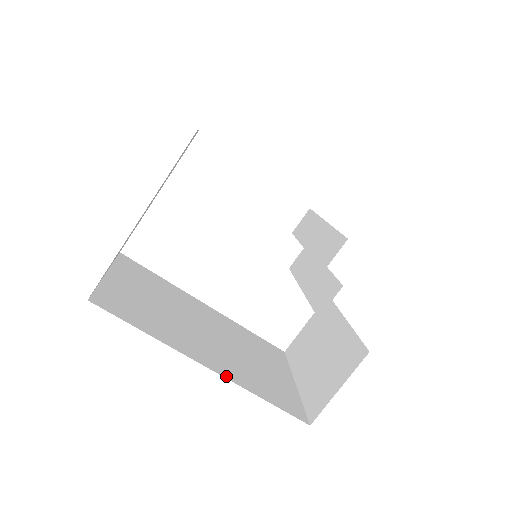
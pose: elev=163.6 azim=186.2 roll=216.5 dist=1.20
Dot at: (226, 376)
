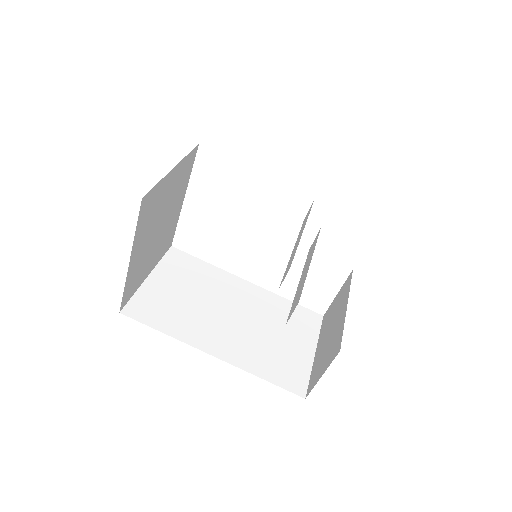
Dot at: (229, 361)
